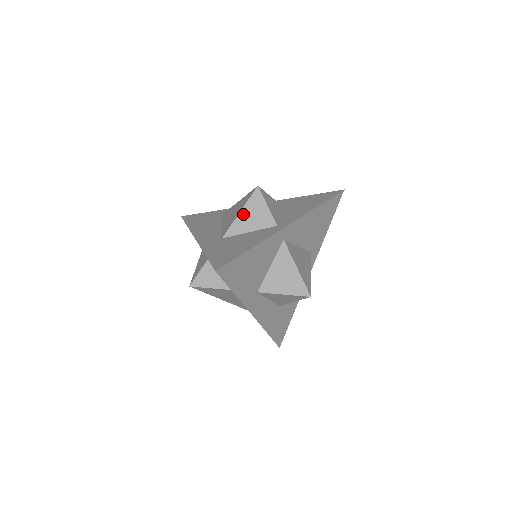
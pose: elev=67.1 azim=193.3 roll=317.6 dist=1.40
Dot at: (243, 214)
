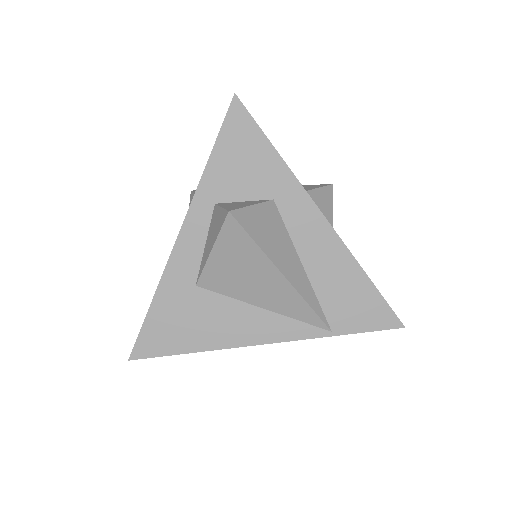
Dot at: occluded
